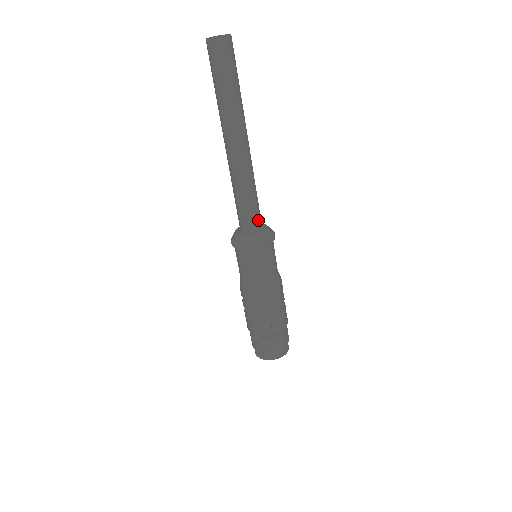
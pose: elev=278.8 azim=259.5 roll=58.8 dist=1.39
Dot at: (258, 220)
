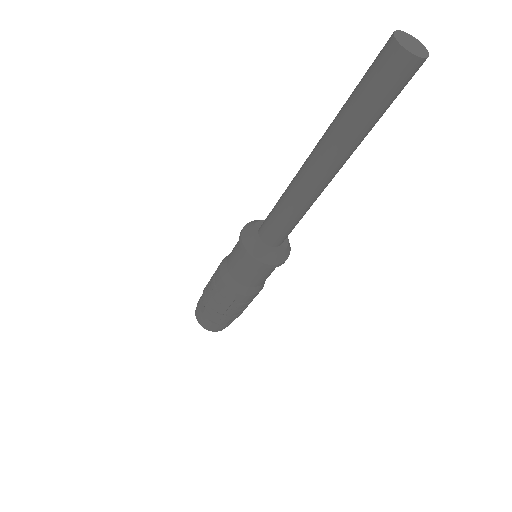
Dot at: (282, 240)
